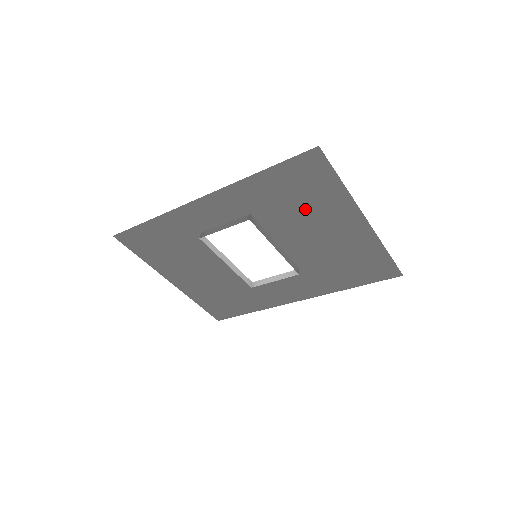
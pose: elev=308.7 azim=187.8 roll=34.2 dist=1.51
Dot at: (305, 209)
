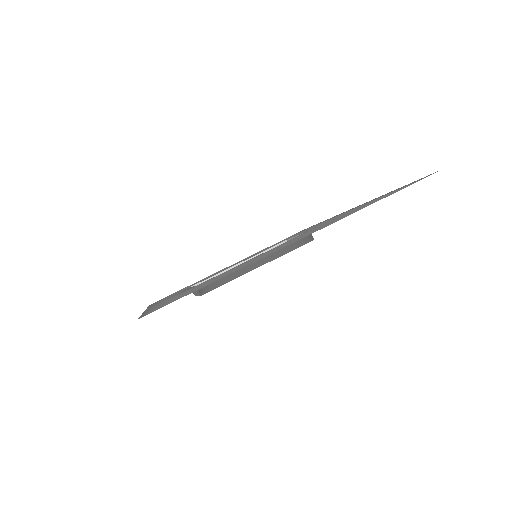
Dot at: (229, 271)
